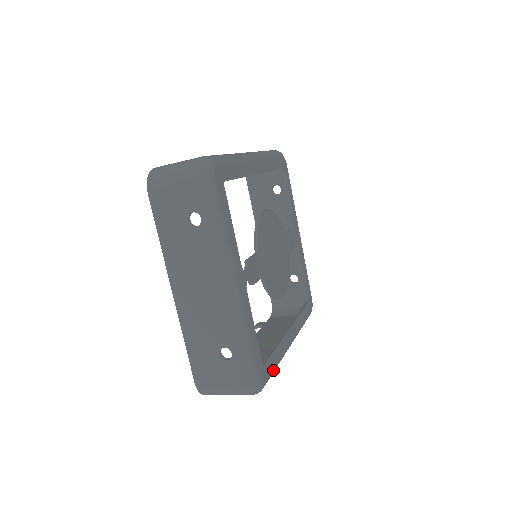
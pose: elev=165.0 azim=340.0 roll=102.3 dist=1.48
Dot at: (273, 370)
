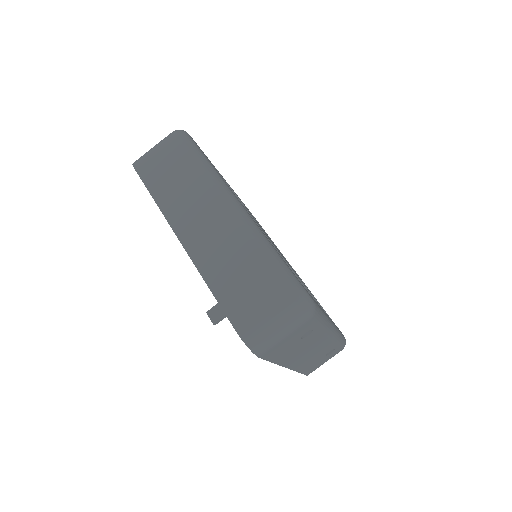
Dot at: occluded
